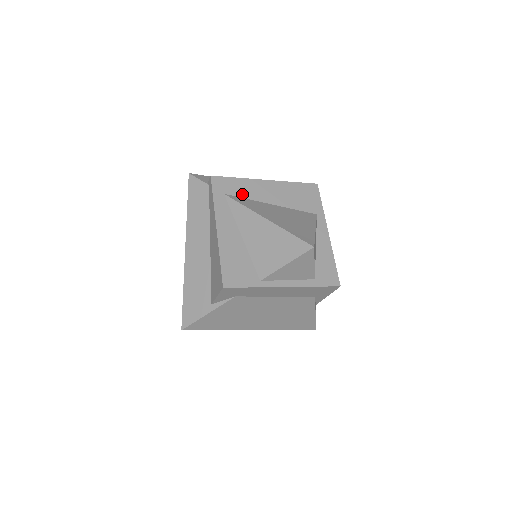
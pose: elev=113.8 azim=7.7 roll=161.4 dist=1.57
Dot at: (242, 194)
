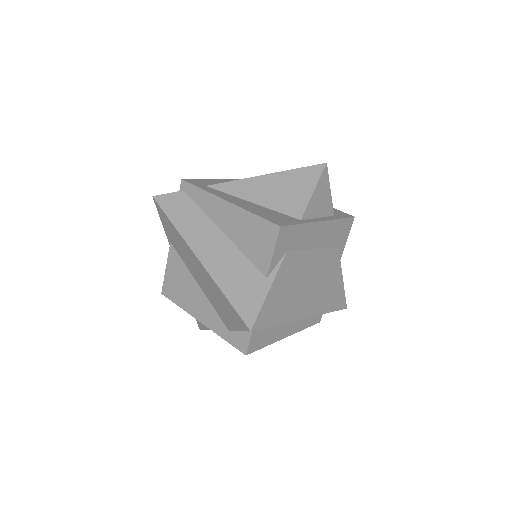
Dot at: occluded
